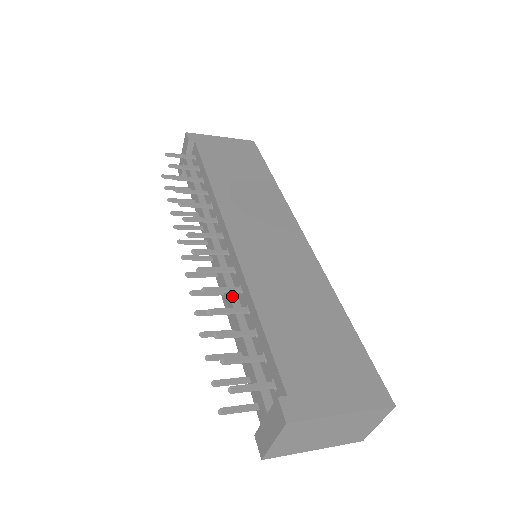
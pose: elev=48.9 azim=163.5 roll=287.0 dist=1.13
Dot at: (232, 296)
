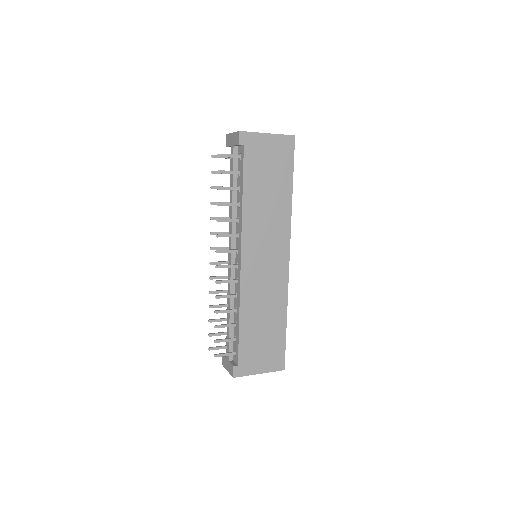
Dot at: occluded
